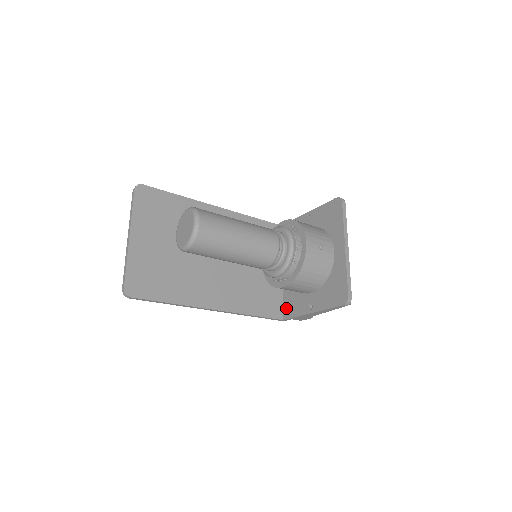
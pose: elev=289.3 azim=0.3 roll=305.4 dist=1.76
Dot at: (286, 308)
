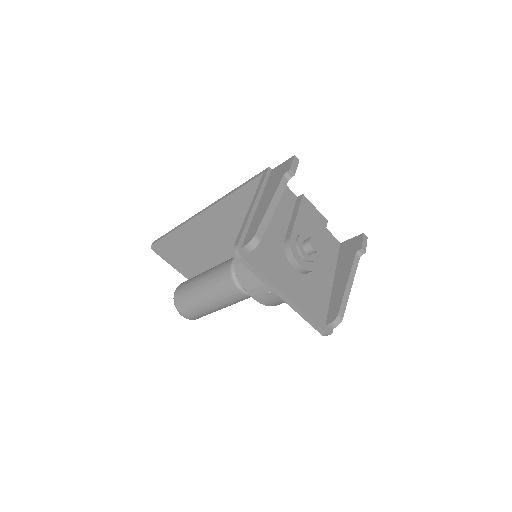
Dot at: occluded
